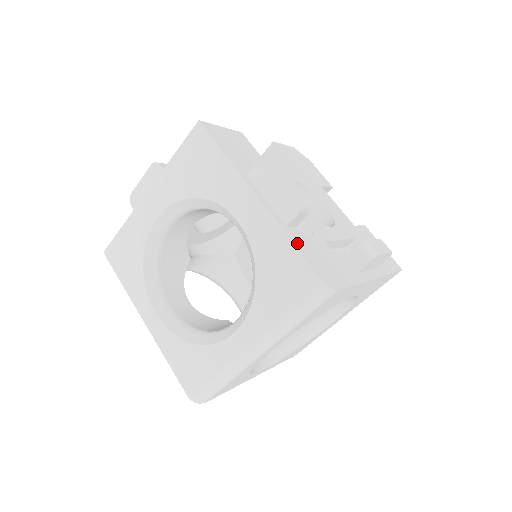
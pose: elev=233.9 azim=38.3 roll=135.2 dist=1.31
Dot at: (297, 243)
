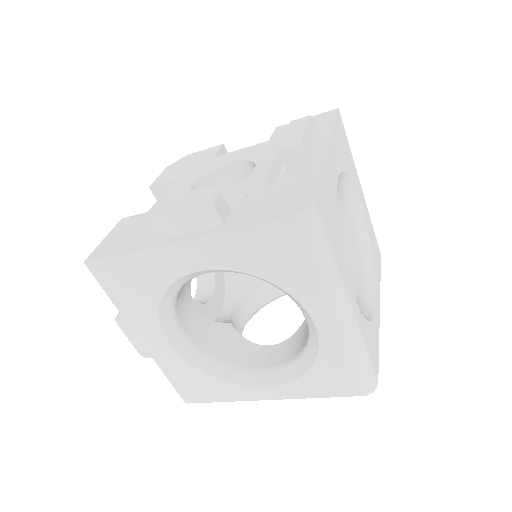
Dot at: (245, 222)
